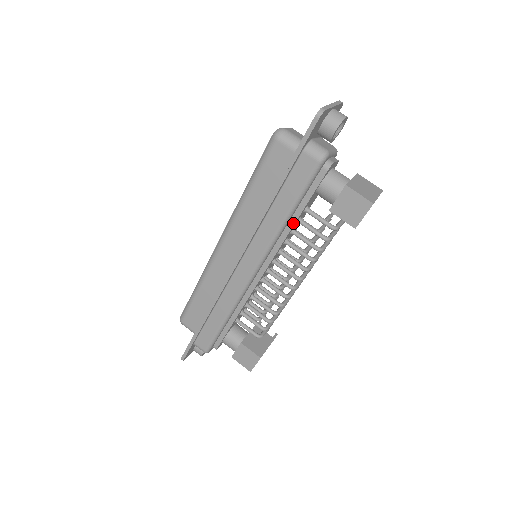
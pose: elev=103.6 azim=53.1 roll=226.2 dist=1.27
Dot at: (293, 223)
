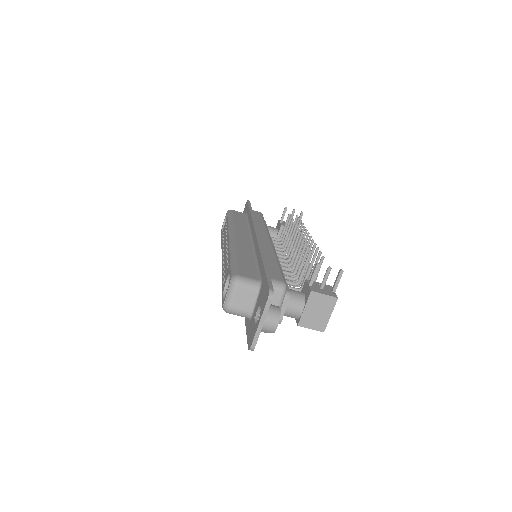
Dot at: occluded
